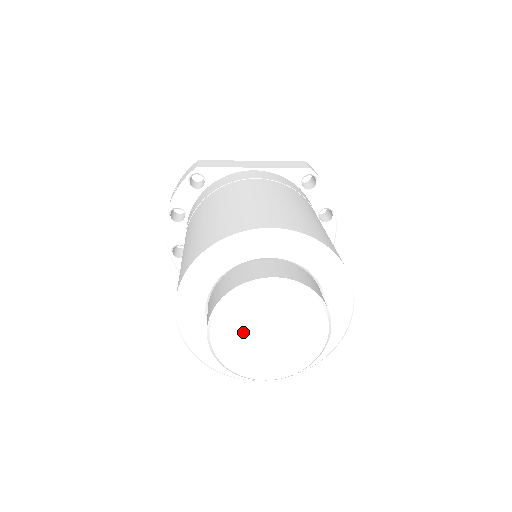
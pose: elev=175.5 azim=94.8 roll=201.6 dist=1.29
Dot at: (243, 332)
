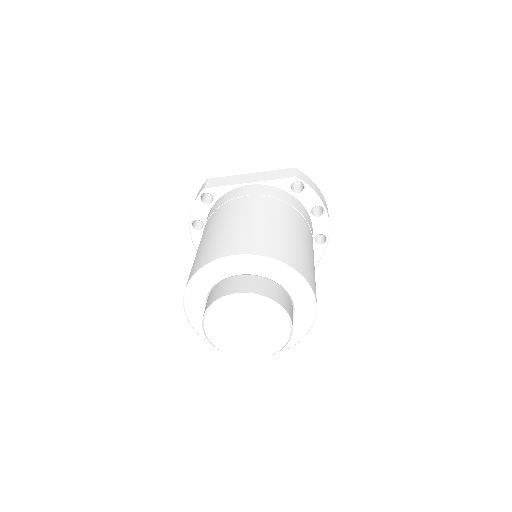
Dot at: (228, 329)
